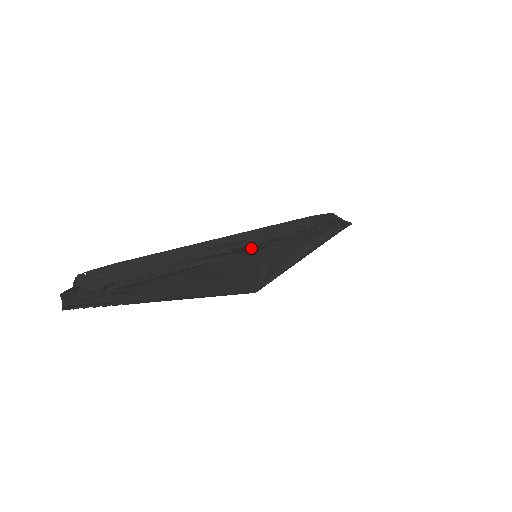
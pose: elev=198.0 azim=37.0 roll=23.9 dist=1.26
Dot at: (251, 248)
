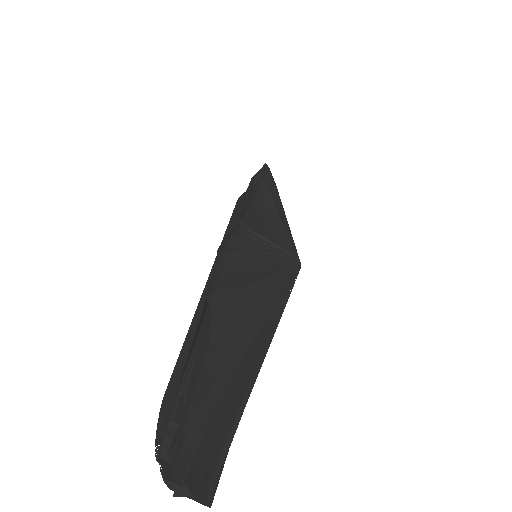
Dot at: (223, 244)
